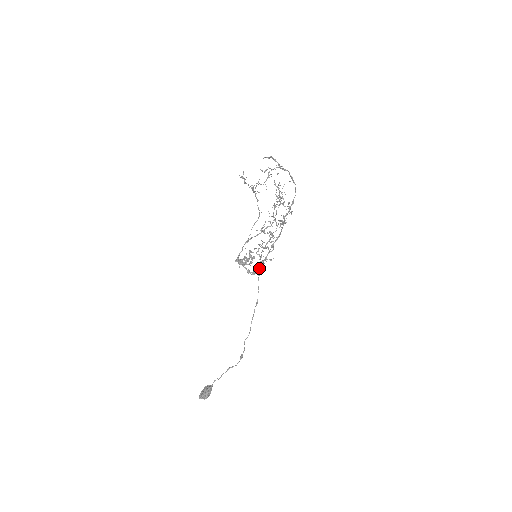
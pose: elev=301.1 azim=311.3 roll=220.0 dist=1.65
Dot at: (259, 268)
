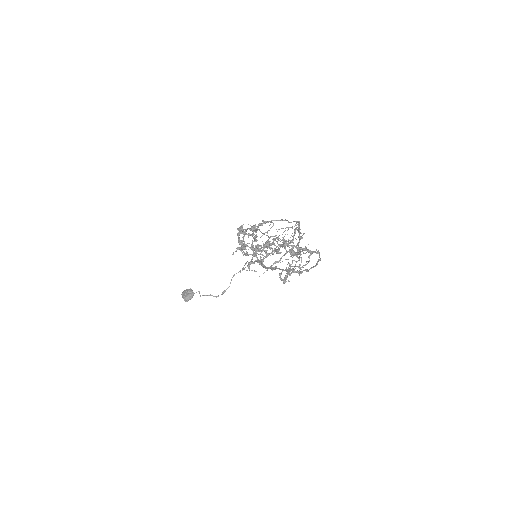
Dot at: occluded
